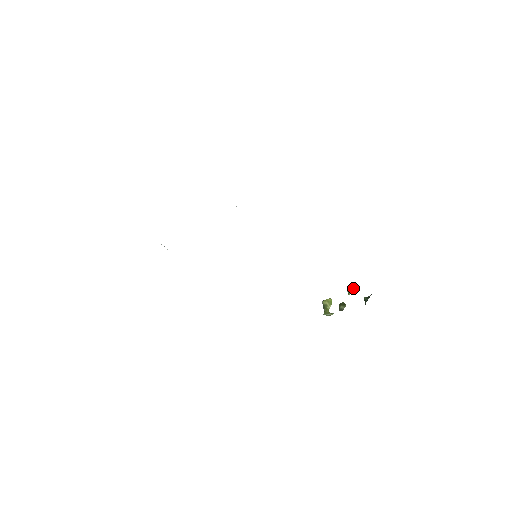
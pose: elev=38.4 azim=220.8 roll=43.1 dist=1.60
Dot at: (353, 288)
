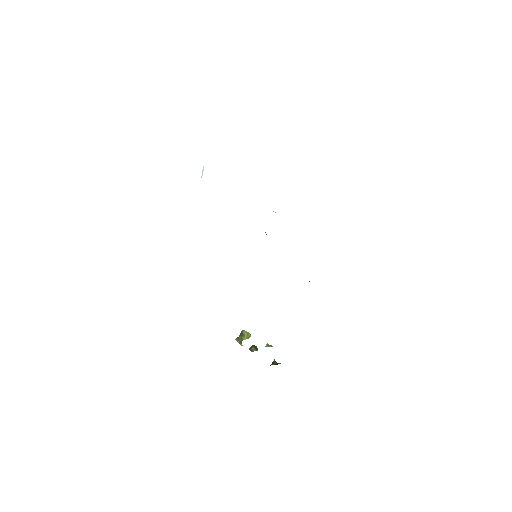
Dot at: occluded
